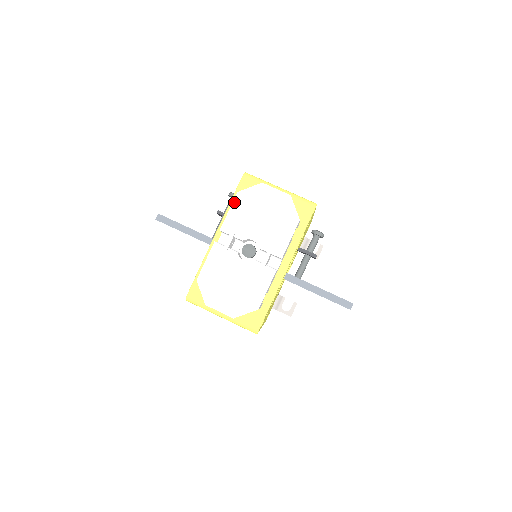
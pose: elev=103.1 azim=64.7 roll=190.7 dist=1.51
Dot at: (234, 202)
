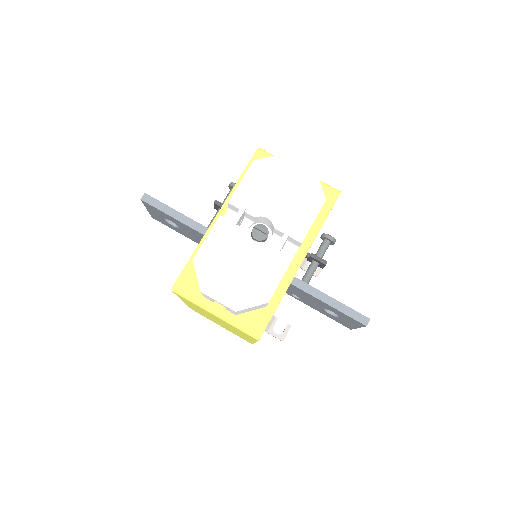
Dot at: (249, 171)
